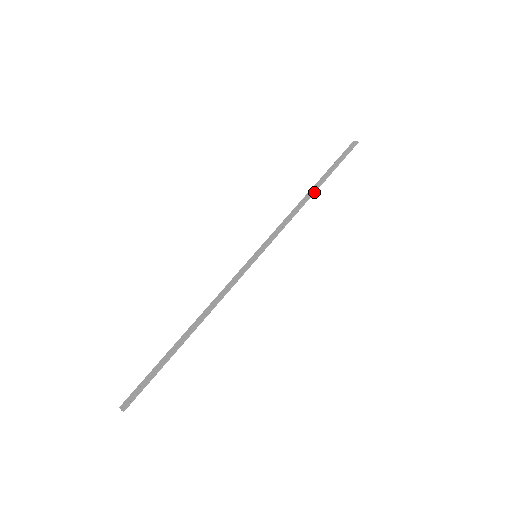
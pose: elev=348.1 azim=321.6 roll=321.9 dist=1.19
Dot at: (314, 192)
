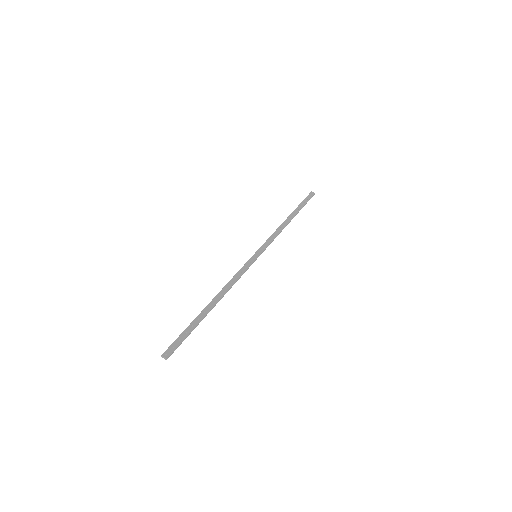
Dot at: occluded
